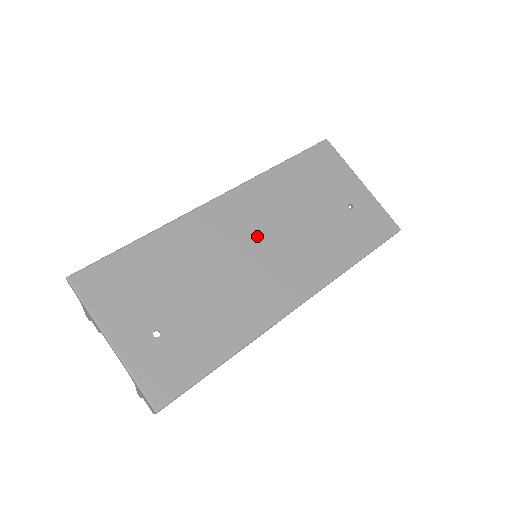
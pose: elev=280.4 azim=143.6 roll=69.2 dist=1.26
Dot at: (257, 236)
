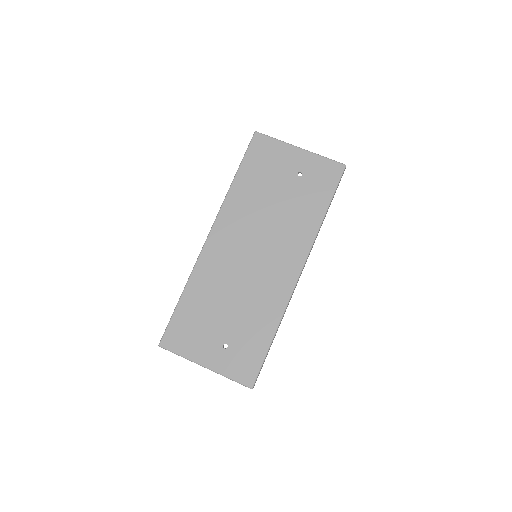
Dot at: (248, 245)
